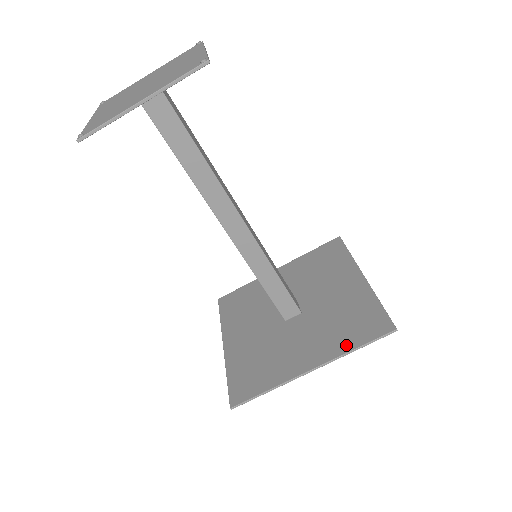
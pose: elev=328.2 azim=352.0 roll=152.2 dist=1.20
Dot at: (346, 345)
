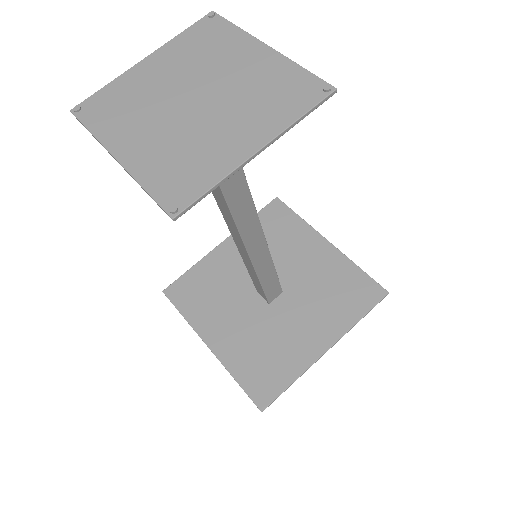
Dot at: (350, 318)
